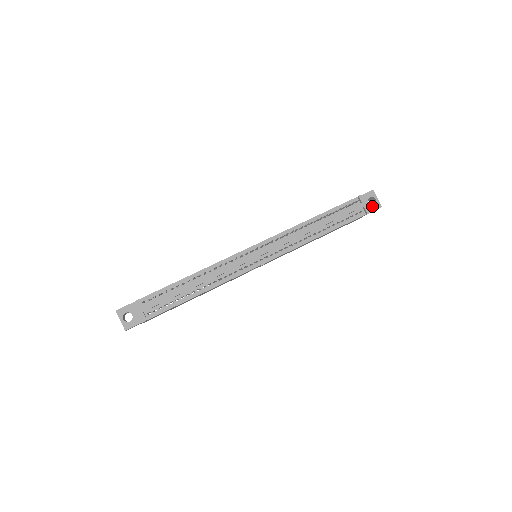
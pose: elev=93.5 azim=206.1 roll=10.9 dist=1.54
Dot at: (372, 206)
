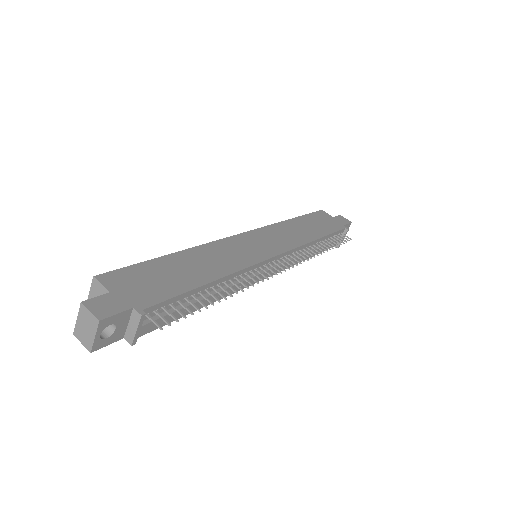
Dot at: occluded
